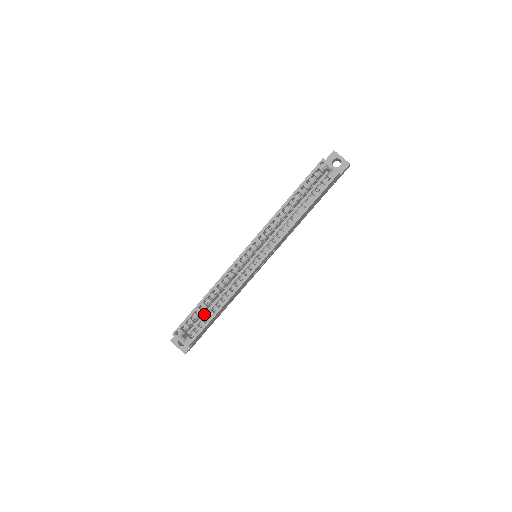
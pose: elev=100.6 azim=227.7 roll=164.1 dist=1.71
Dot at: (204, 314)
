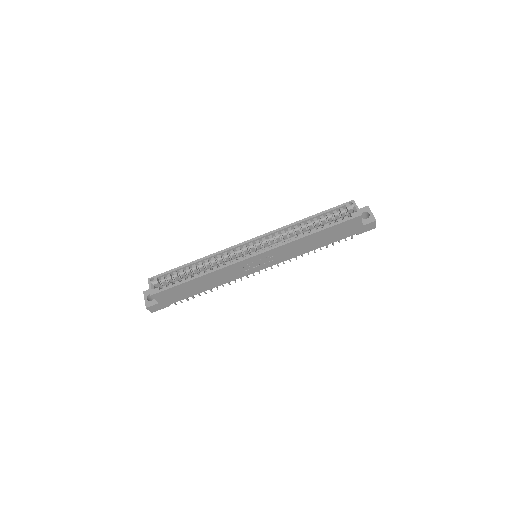
Dot at: occluded
